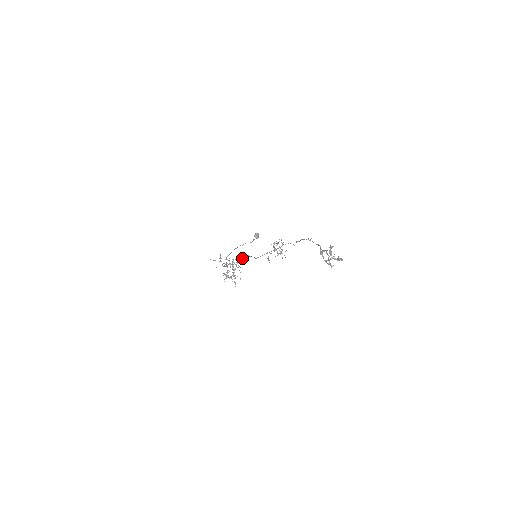
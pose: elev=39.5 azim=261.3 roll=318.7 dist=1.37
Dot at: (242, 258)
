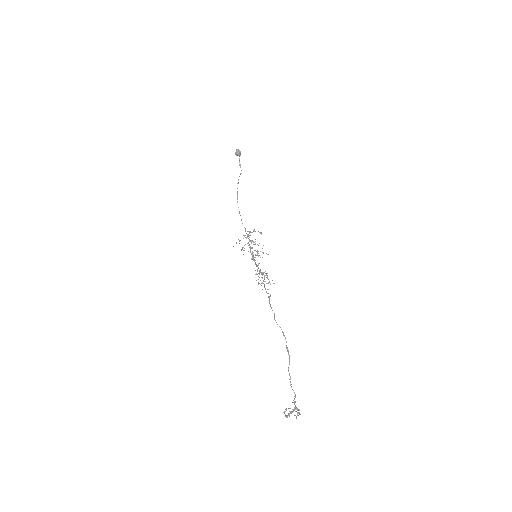
Dot at: (250, 249)
